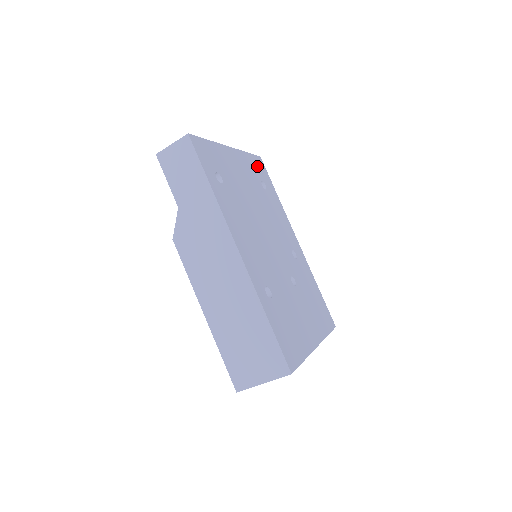
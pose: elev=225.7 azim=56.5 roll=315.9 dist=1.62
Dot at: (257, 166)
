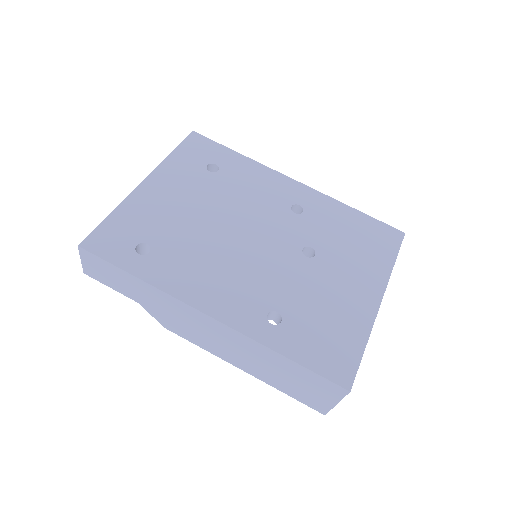
Dot at: (193, 152)
